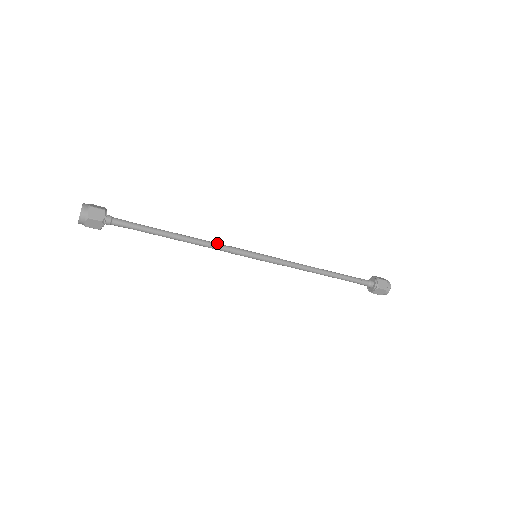
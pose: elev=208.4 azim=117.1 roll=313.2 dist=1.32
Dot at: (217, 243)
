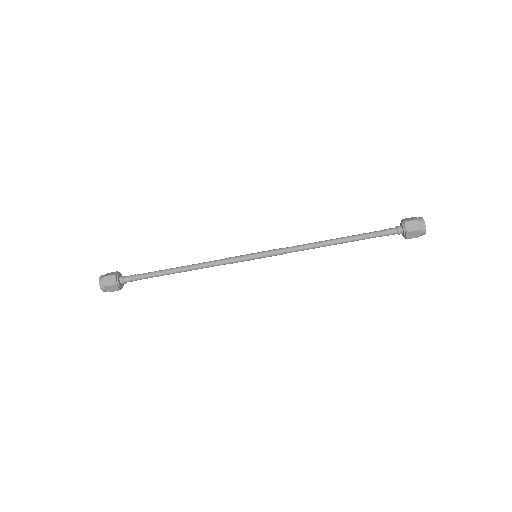
Dot at: (214, 260)
